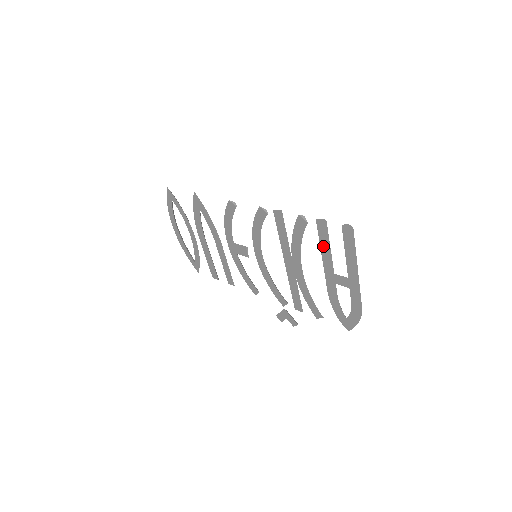
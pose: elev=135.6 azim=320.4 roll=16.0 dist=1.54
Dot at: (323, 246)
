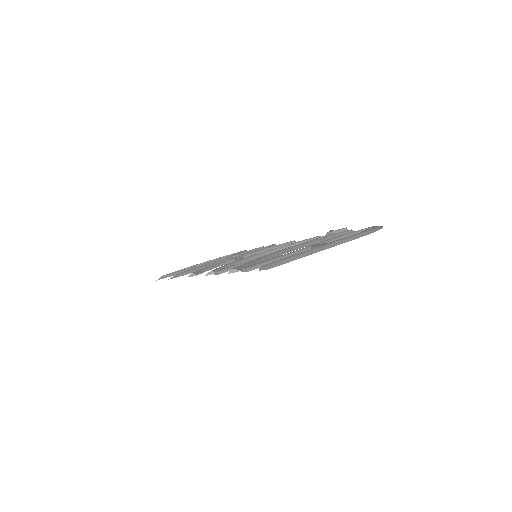
Dot at: occluded
